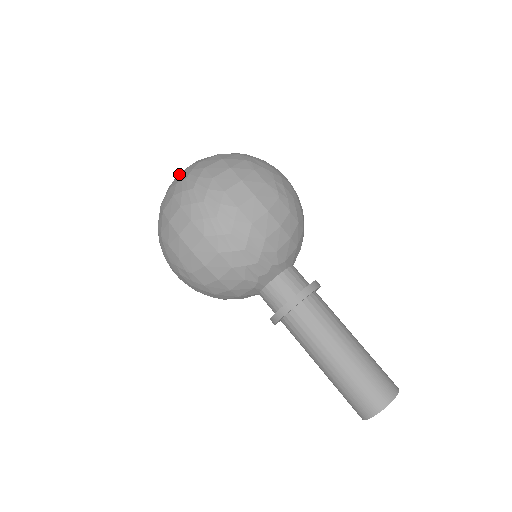
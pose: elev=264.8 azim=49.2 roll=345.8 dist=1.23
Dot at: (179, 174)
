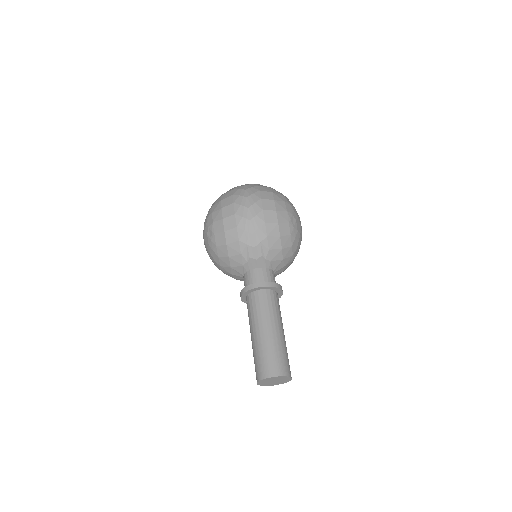
Dot at: occluded
